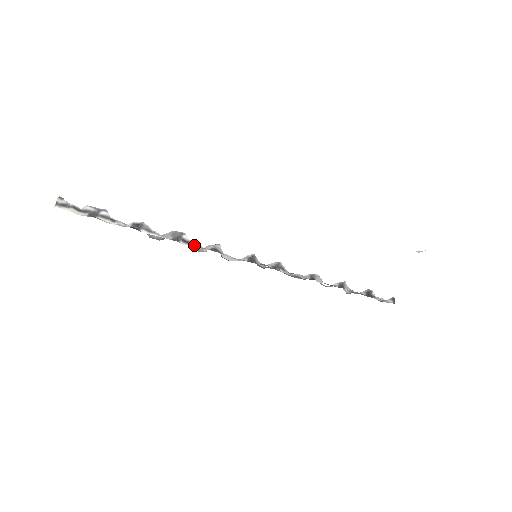
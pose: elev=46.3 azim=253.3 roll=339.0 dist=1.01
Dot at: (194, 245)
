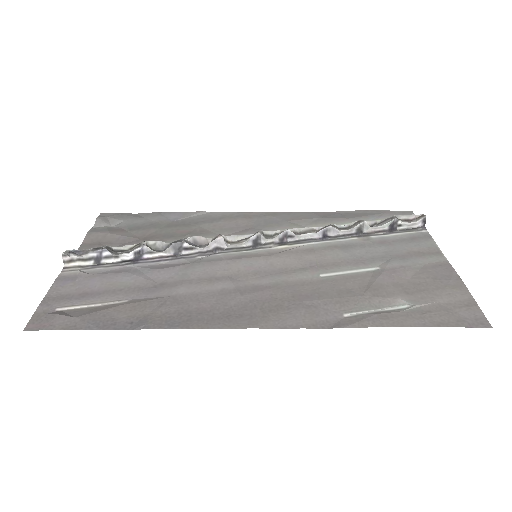
Dot at: (196, 249)
